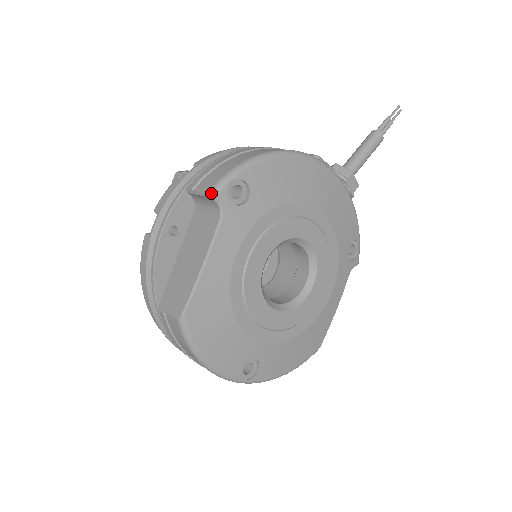
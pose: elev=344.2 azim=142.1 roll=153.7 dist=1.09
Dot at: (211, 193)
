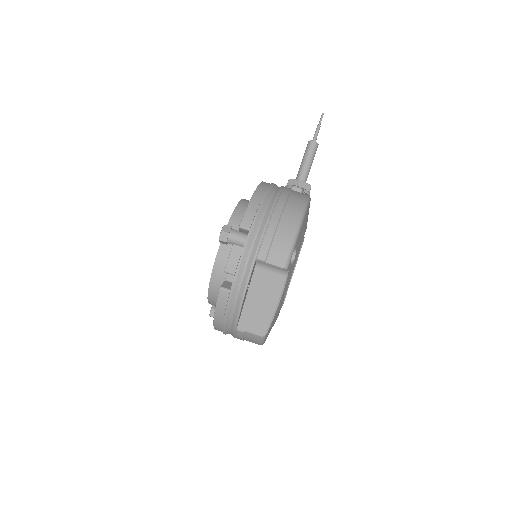
Dot at: (286, 267)
